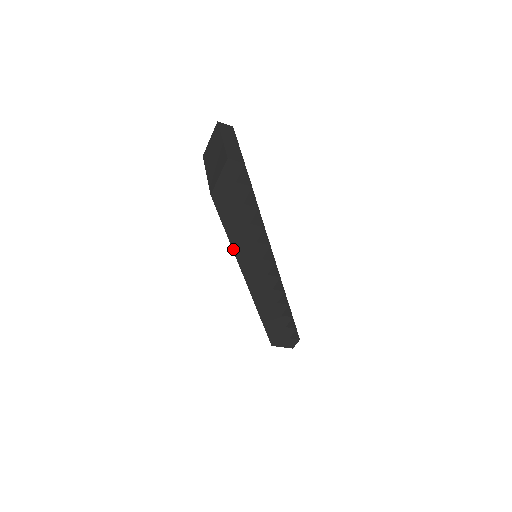
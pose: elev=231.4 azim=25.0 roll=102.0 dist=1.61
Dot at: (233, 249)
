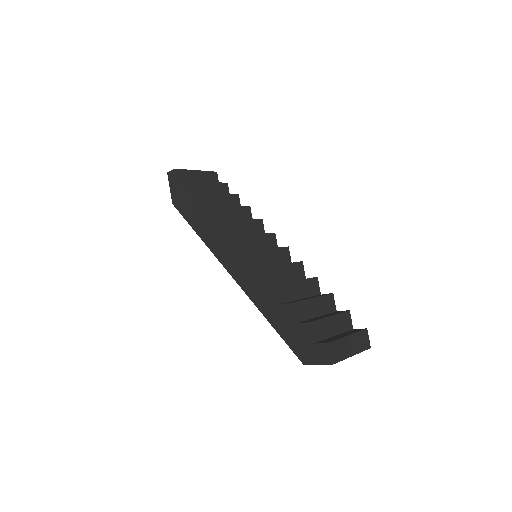
Dot at: (203, 240)
